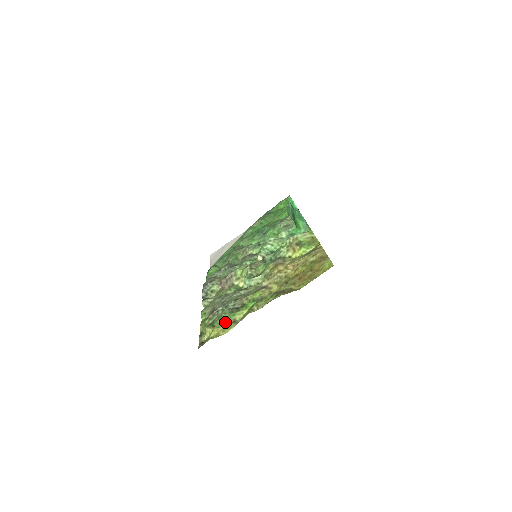
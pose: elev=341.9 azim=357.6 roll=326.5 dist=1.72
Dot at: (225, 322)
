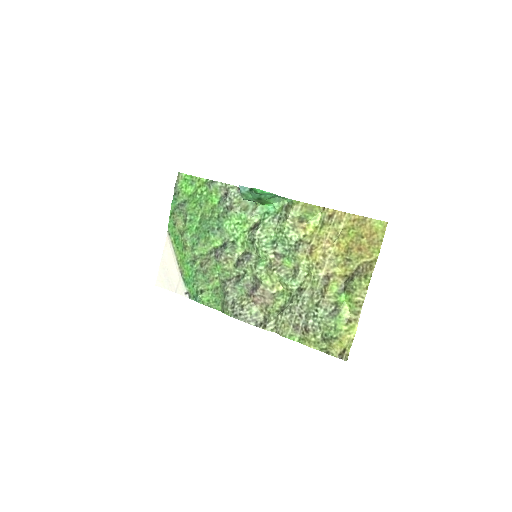
Dot at: (341, 327)
